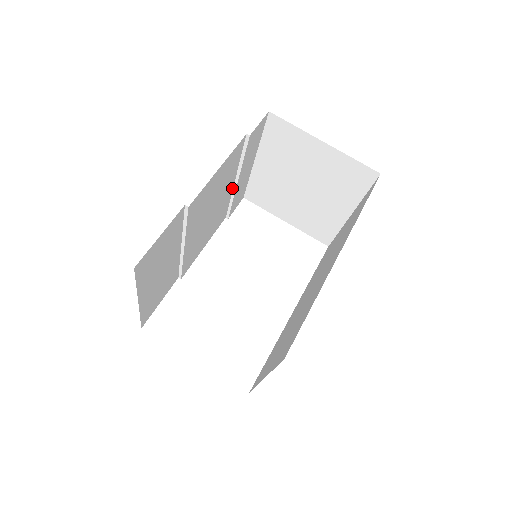
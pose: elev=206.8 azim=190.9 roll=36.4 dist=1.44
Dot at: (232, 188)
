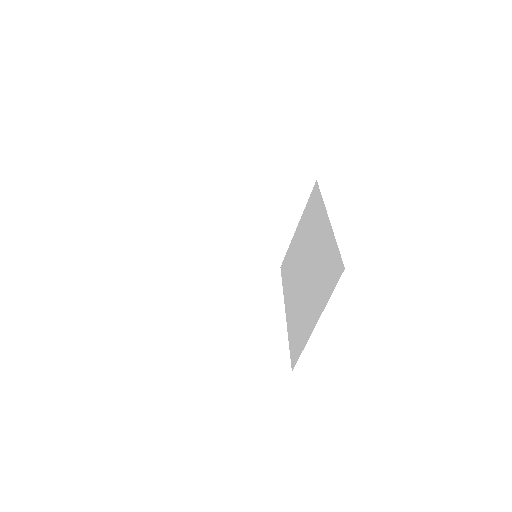
Dot at: (207, 224)
